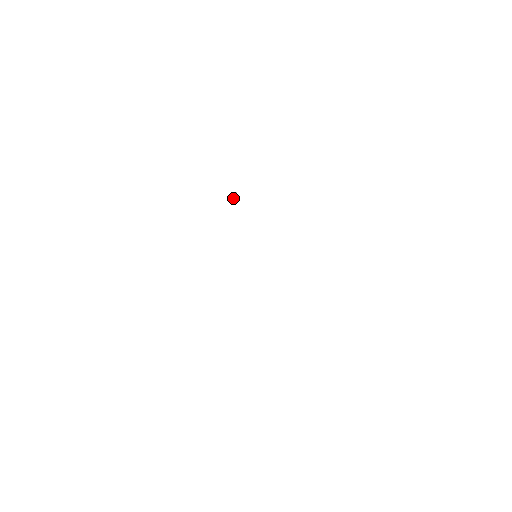
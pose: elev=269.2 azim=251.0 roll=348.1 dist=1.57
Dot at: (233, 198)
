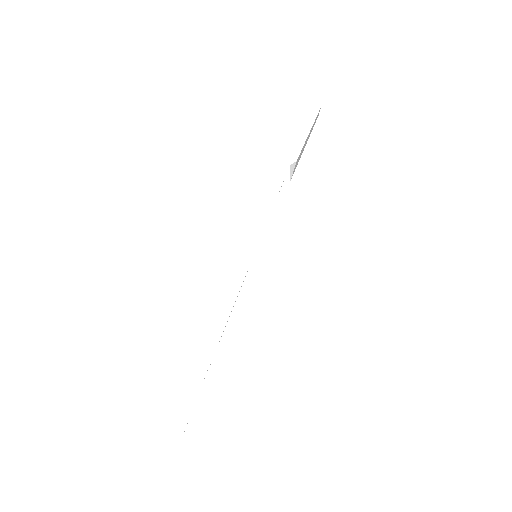
Dot at: (290, 172)
